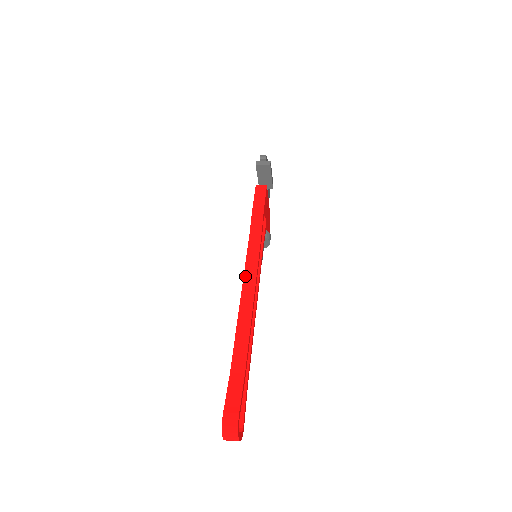
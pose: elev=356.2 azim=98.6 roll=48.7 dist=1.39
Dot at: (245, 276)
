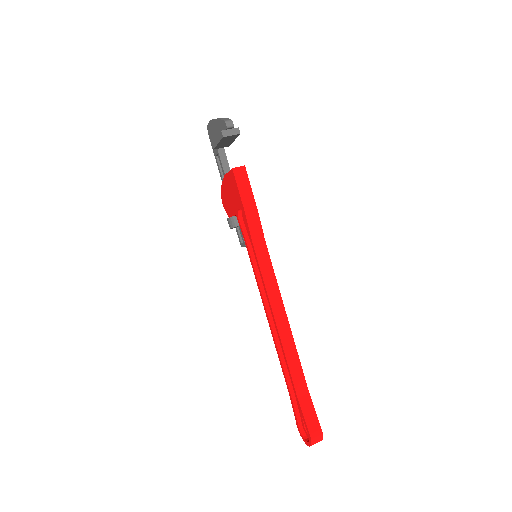
Dot at: (270, 296)
